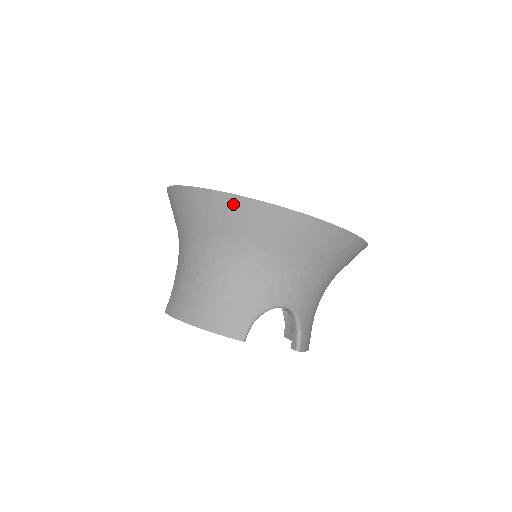
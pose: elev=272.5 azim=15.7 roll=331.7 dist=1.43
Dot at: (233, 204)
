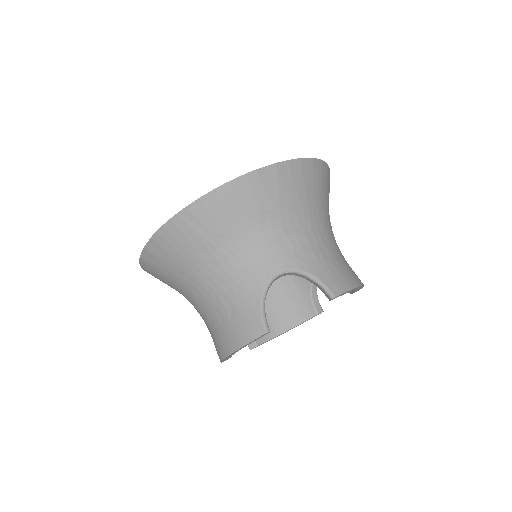
Dot at: (161, 242)
